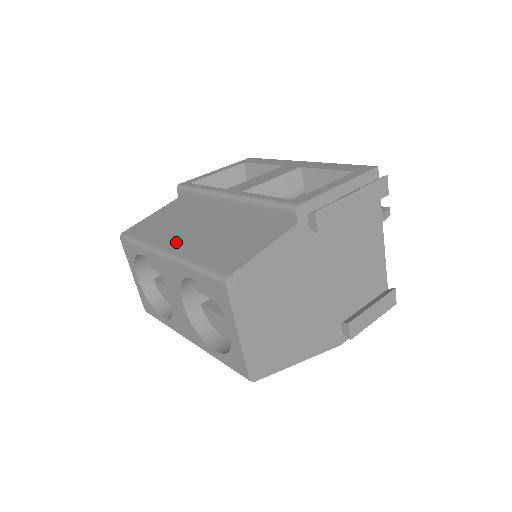
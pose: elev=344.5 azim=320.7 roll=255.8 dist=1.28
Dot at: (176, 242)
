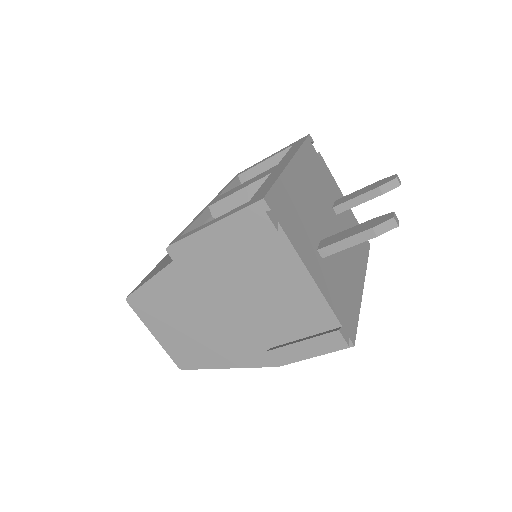
Dot at: occluded
